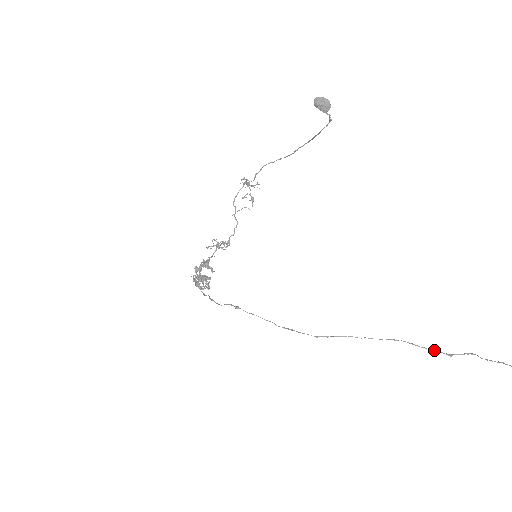
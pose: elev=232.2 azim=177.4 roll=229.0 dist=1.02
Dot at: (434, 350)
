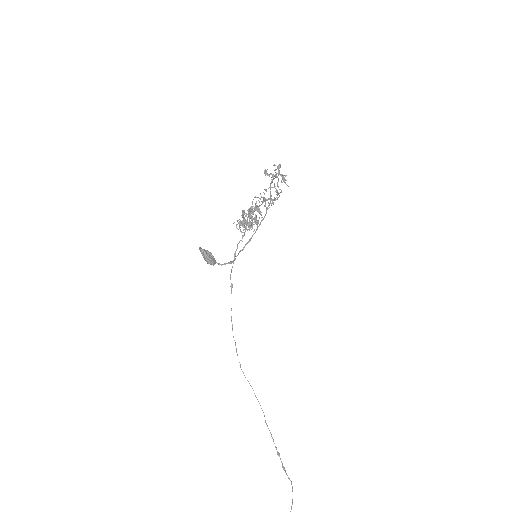
Dot at: occluded
